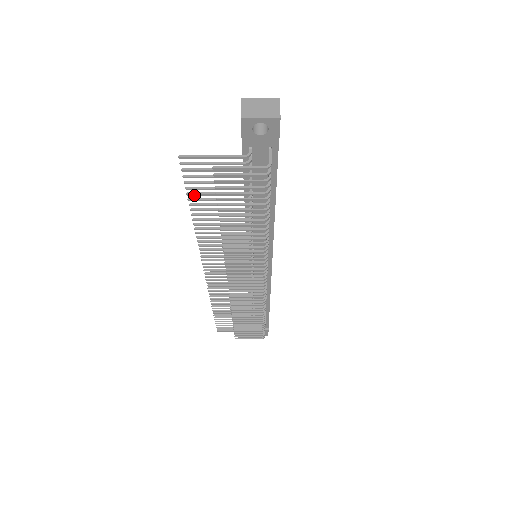
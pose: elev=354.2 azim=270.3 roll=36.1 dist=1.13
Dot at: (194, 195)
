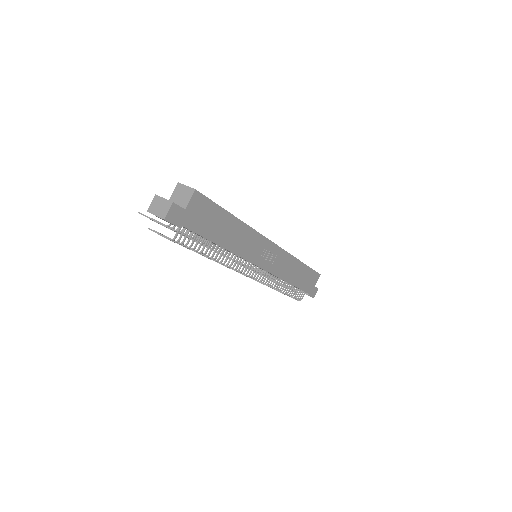
Dot at: occluded
